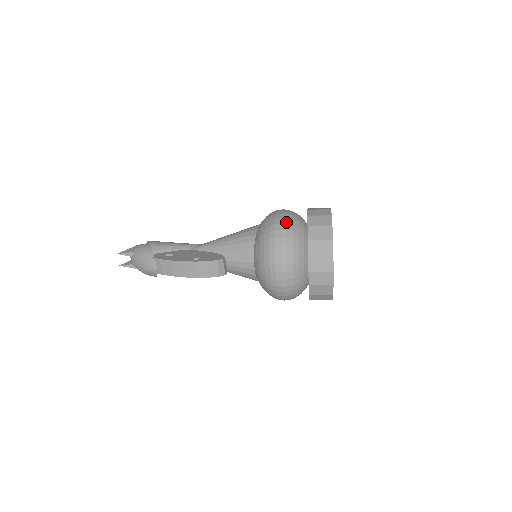
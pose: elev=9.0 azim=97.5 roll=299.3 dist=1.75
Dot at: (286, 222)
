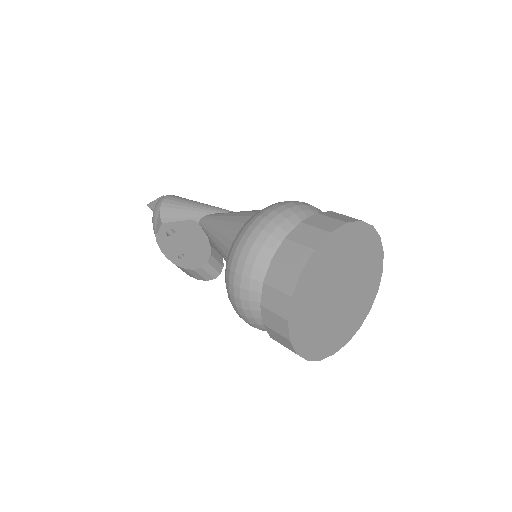
Dot at: (244, 260)
